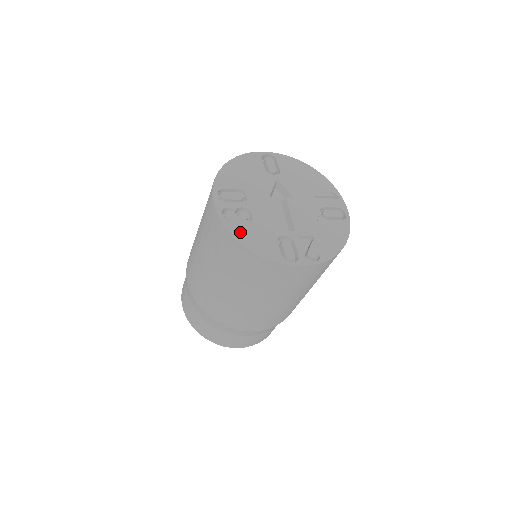
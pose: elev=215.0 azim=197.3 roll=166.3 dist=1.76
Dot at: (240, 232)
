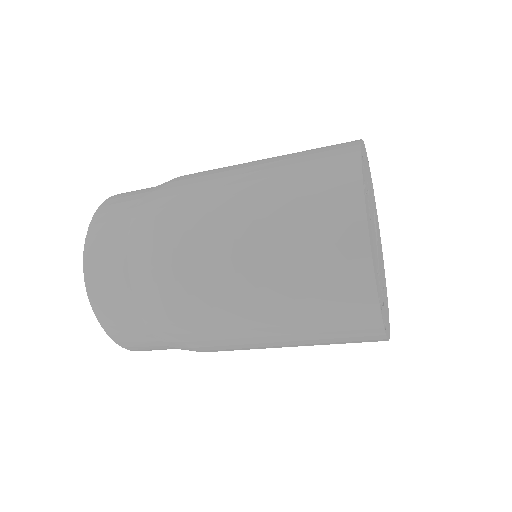
Dot at: (368, 219)
